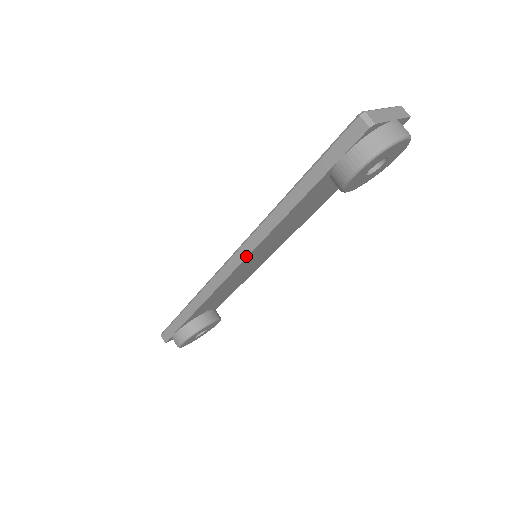
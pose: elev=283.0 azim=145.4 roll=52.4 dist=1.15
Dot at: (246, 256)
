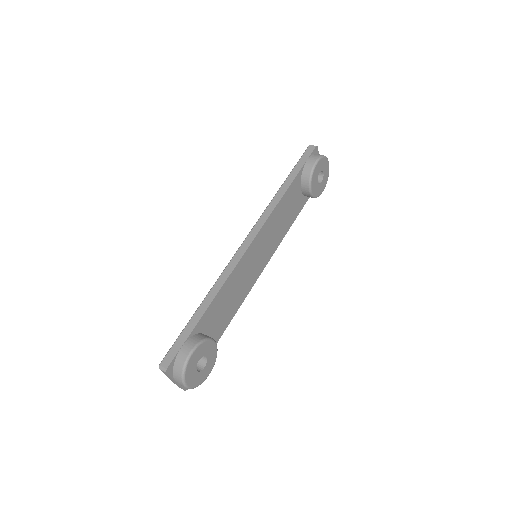
Dot at: (259, 230)
